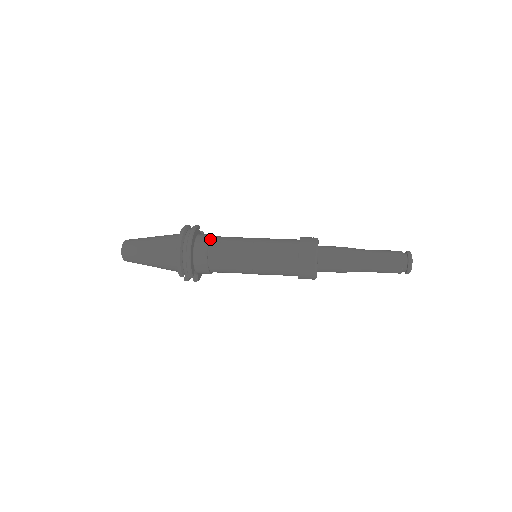
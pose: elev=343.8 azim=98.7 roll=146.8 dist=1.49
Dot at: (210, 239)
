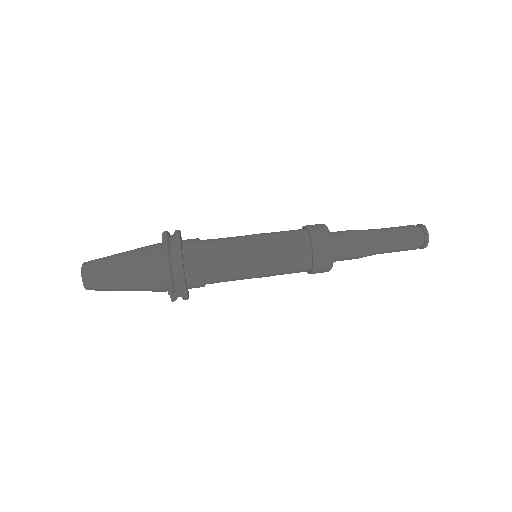
Dot at: (199, 243)
